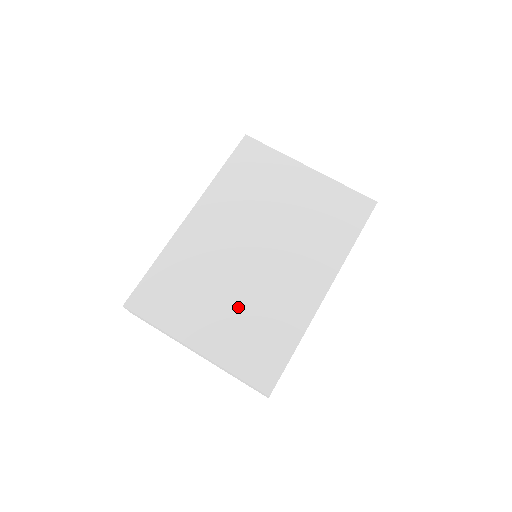
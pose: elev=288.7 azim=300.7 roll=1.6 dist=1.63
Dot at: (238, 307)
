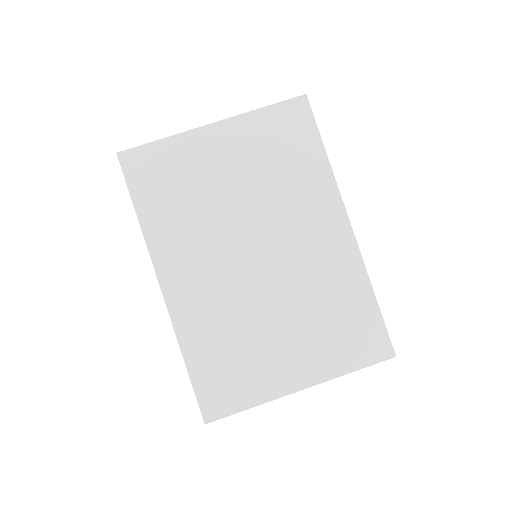
Dot at: (296, 318)
